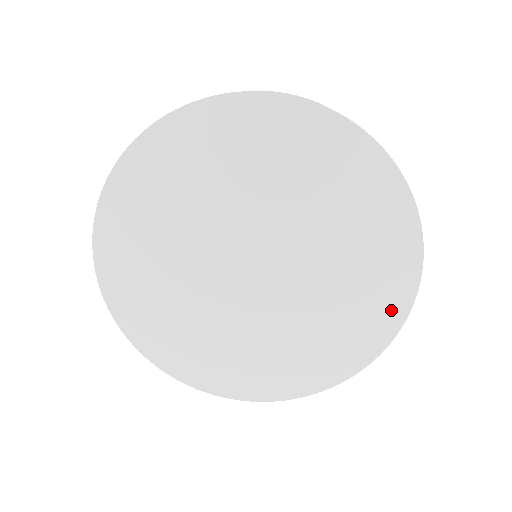
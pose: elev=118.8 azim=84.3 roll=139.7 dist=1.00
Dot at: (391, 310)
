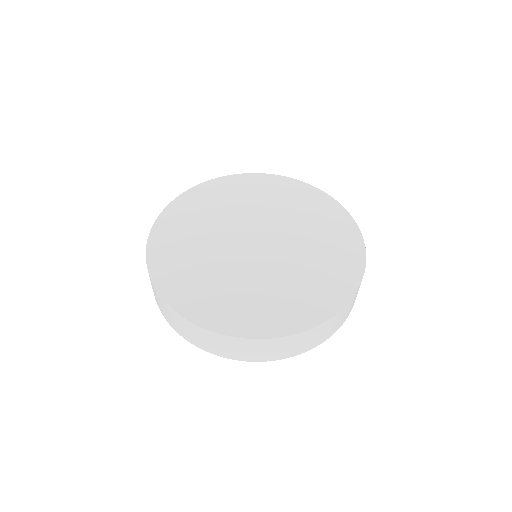
Dot at: (349, 275)
